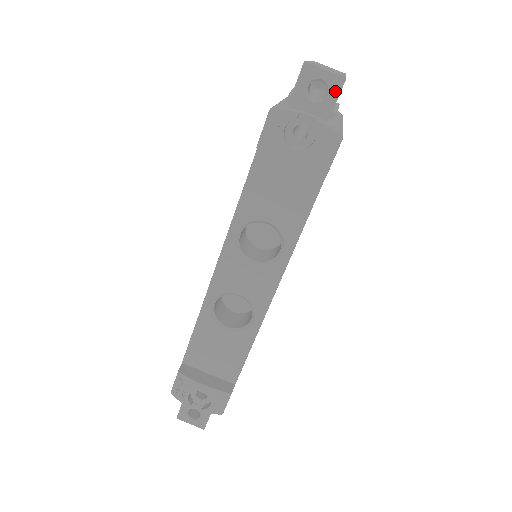
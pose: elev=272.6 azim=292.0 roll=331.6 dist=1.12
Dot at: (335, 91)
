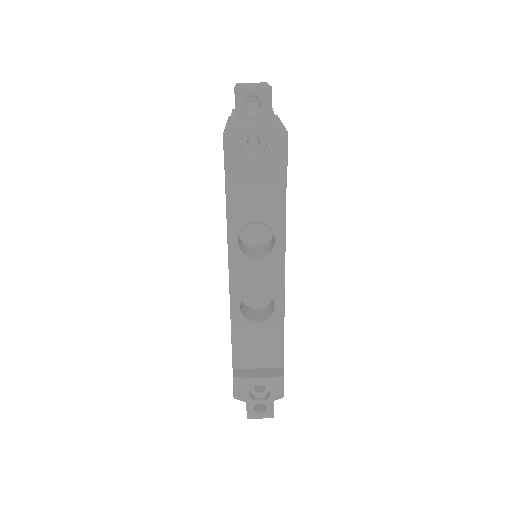
Dot at: (267, 100)
